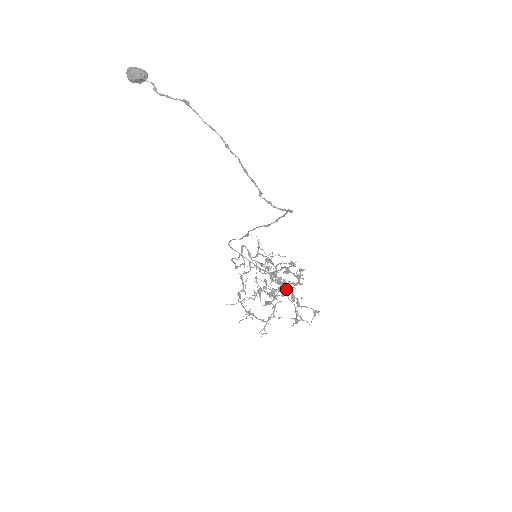
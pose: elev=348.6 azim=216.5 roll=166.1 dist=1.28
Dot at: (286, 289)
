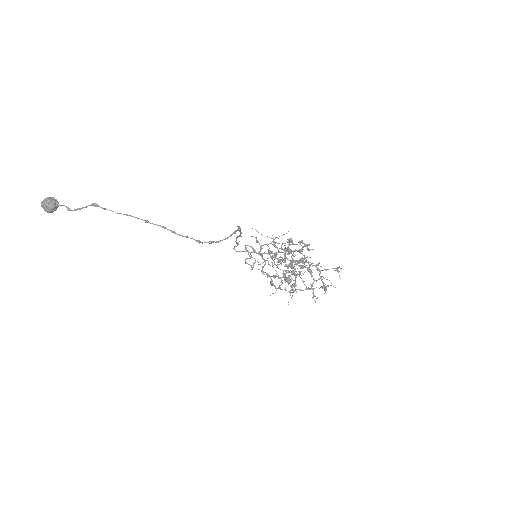
Dot at: occluded
